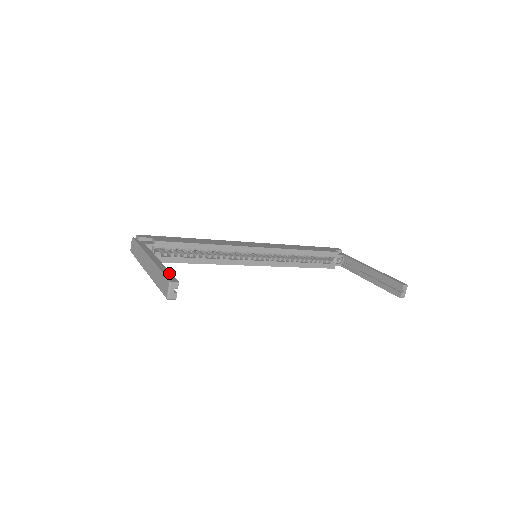
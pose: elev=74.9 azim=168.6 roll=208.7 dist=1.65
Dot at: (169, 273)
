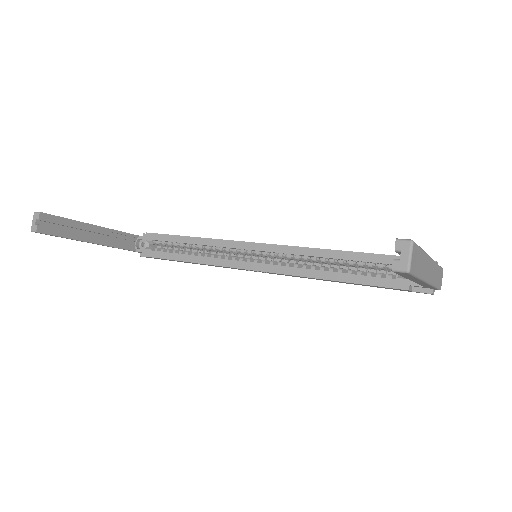
Dot at: (61, 217)
